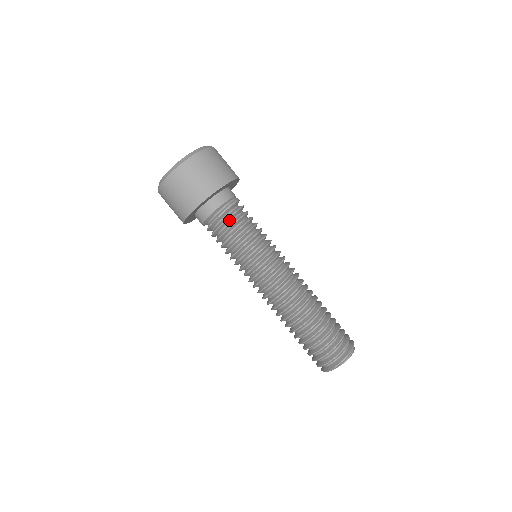
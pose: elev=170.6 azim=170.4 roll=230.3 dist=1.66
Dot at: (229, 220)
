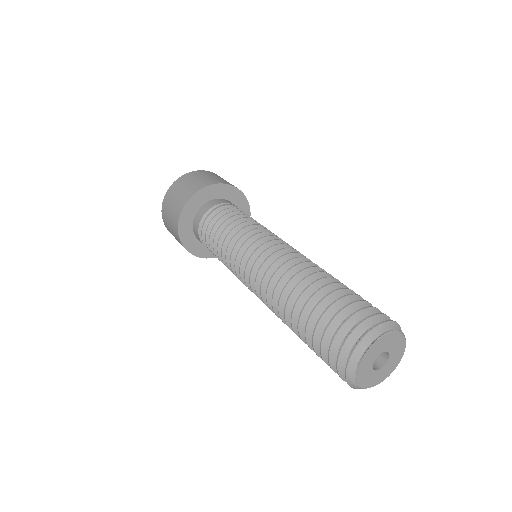
Dot at: occluded
